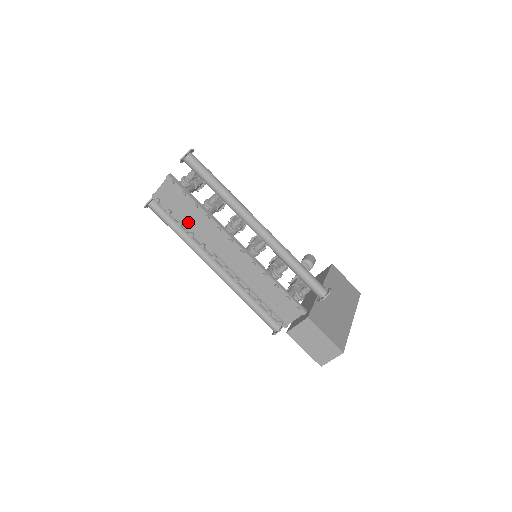
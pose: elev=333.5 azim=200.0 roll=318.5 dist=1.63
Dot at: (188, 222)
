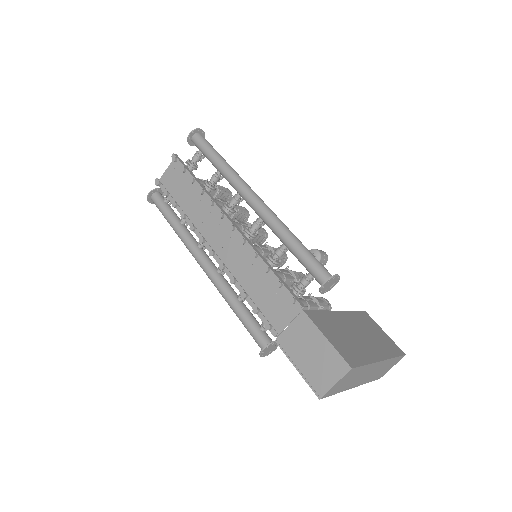
Dot at: (184, 206)
